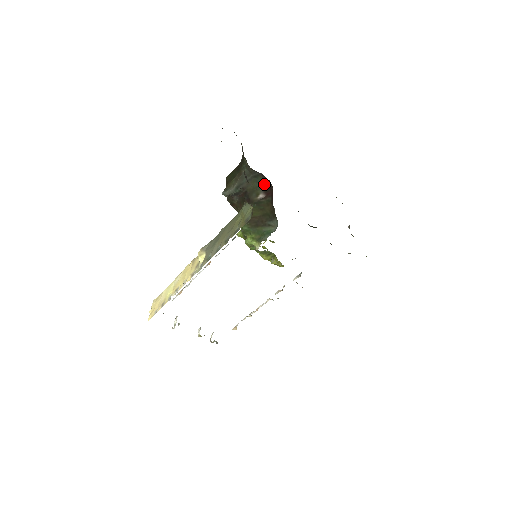
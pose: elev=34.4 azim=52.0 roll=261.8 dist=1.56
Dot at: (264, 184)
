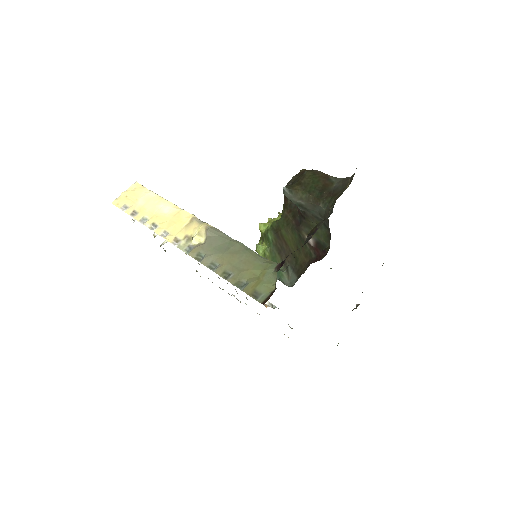
Dot at: (324, 239)
